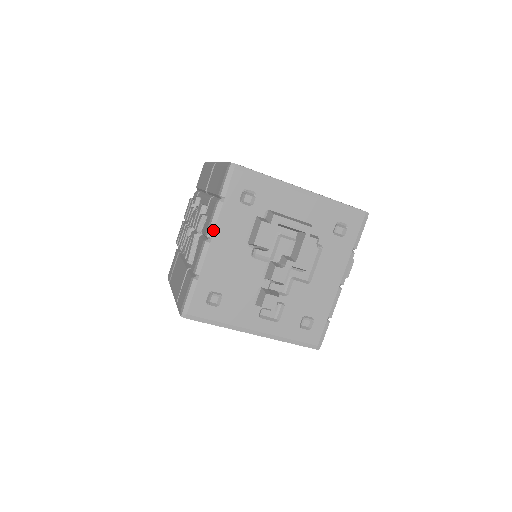
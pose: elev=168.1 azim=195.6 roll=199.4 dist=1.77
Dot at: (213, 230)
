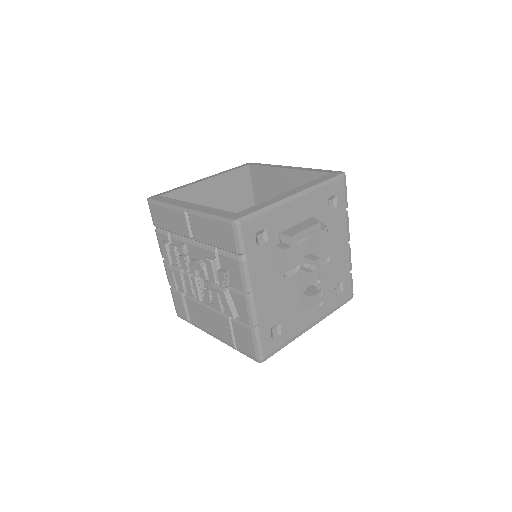
Dot at: (250, 285)
